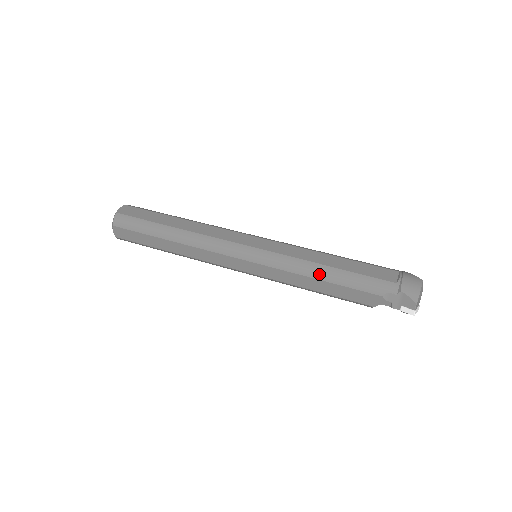
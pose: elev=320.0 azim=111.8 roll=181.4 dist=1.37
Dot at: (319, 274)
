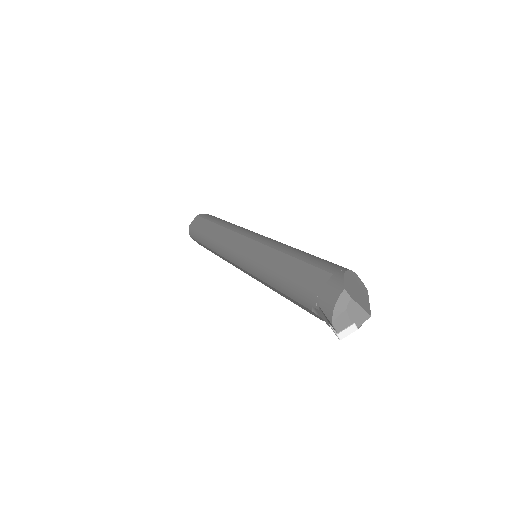
Dot at: (270, 281)
